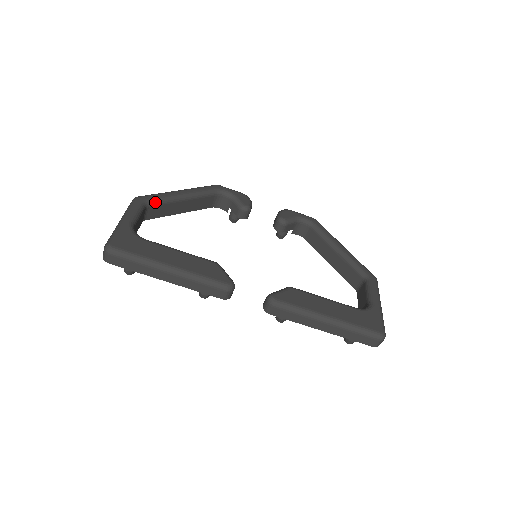
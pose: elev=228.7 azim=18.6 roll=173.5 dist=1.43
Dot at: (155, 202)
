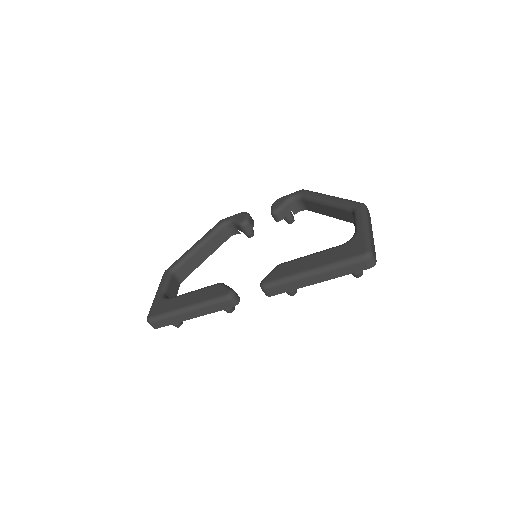
Dot at: (177, 266)
